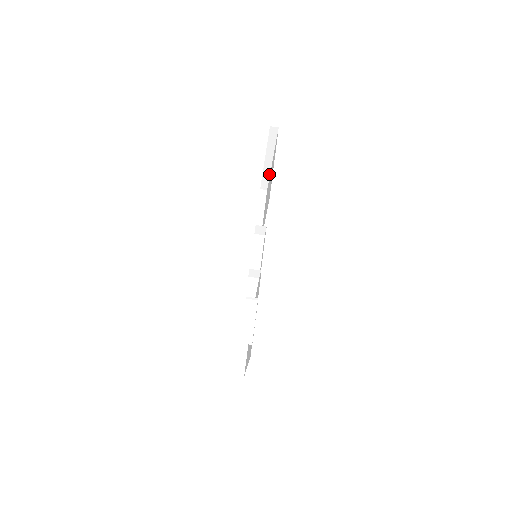
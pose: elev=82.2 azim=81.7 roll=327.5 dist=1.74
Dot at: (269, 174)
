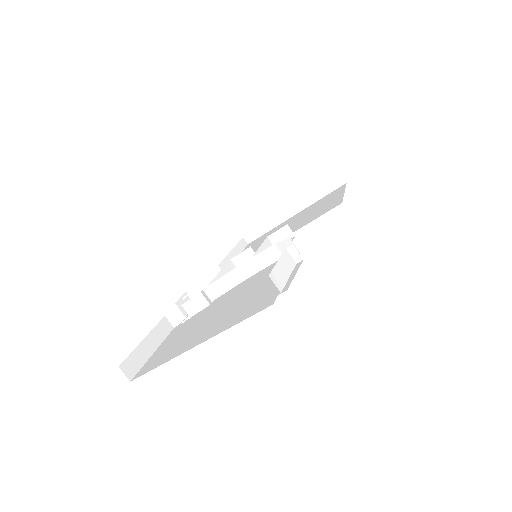
Dot at: (274, 226)
